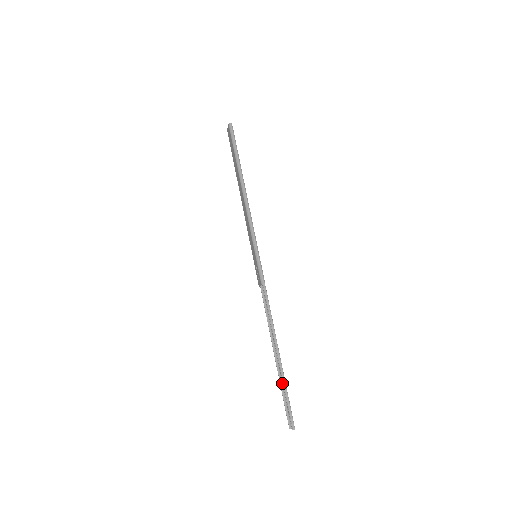
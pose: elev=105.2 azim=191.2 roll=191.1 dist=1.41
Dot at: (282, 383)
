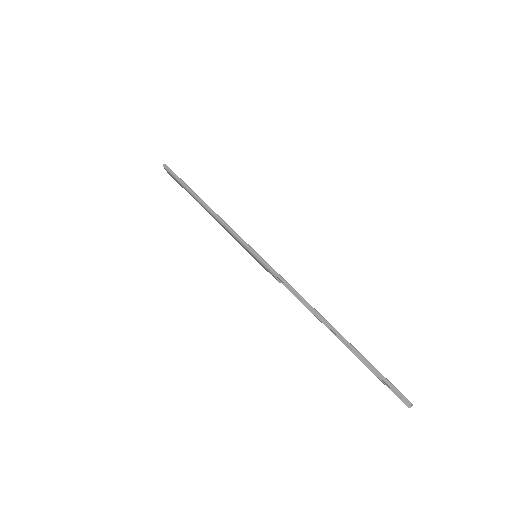
Dot at: occluded
